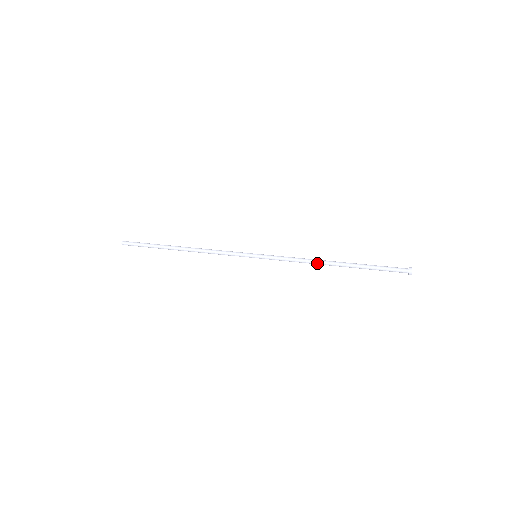
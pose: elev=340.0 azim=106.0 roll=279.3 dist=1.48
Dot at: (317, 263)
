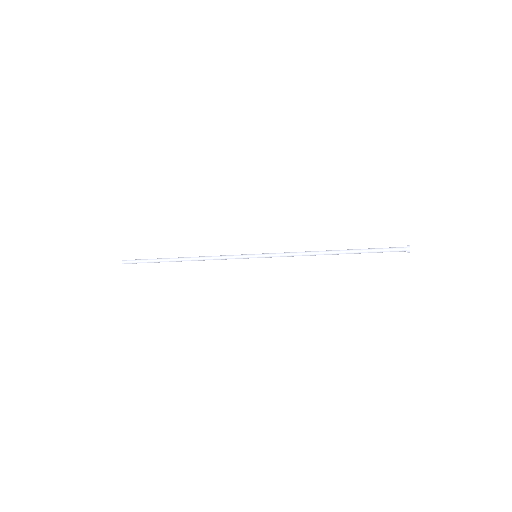
Dot at: (317, 252)
